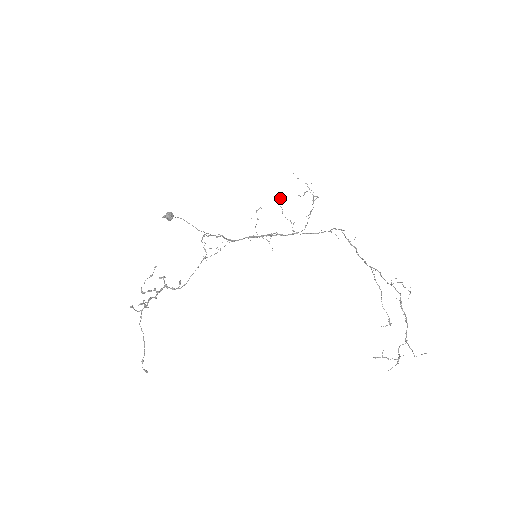
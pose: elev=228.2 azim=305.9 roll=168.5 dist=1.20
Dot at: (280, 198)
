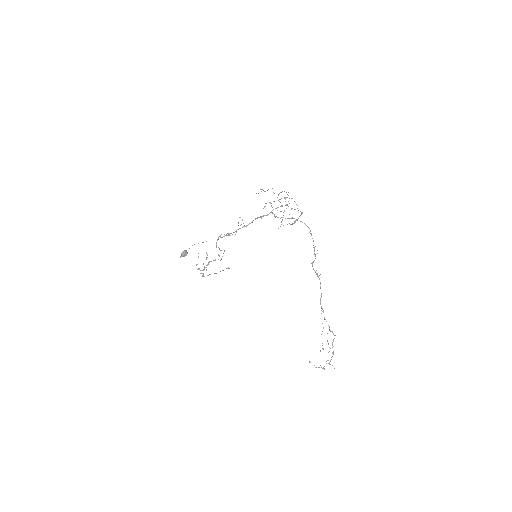
Dot at: (269, 202)
